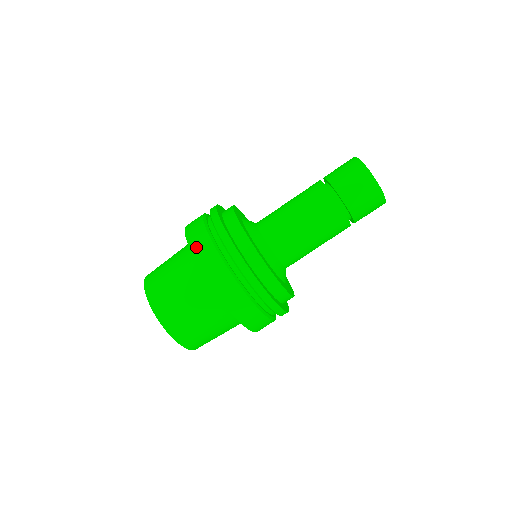
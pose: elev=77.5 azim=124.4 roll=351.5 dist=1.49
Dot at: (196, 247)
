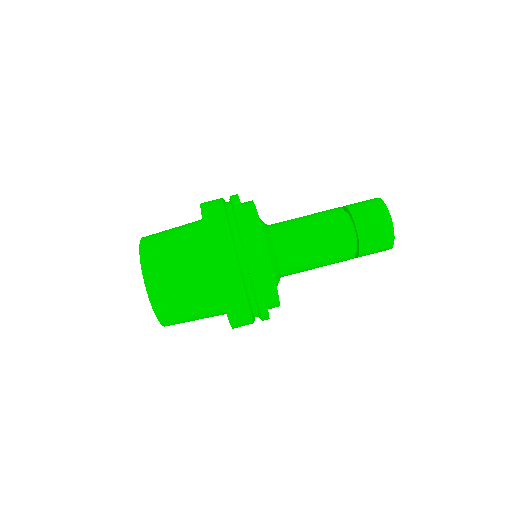
Dot at: (209, 220)
